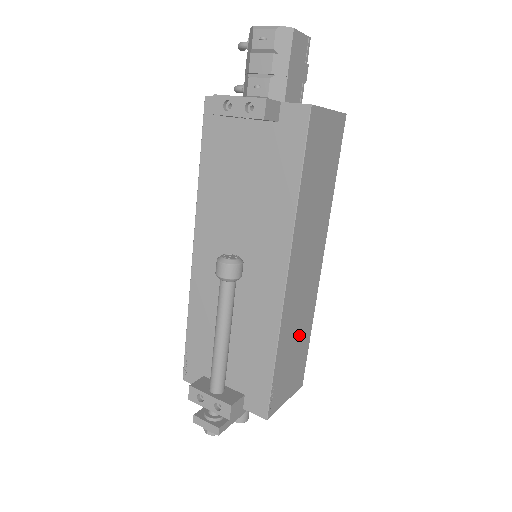
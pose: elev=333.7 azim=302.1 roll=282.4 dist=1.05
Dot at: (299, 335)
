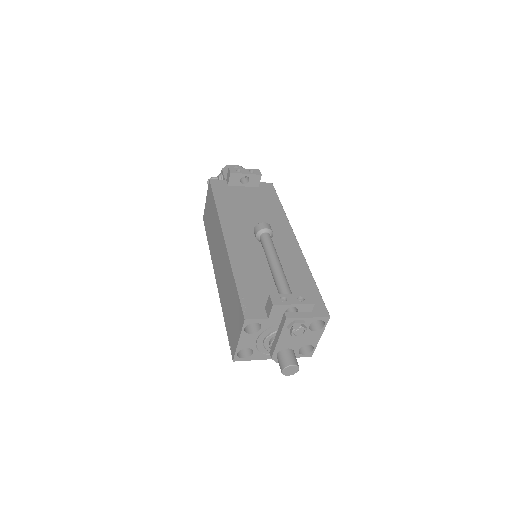
Dot at: occluded
